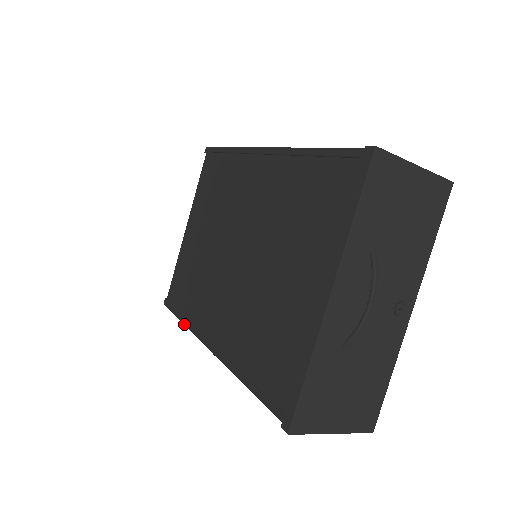
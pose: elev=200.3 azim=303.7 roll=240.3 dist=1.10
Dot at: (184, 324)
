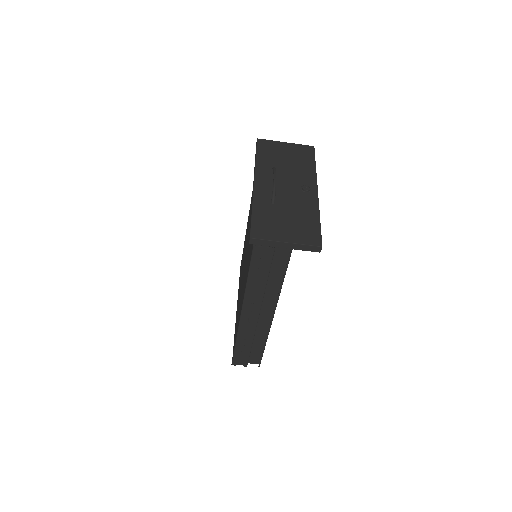
Dot at: (236, 340)
